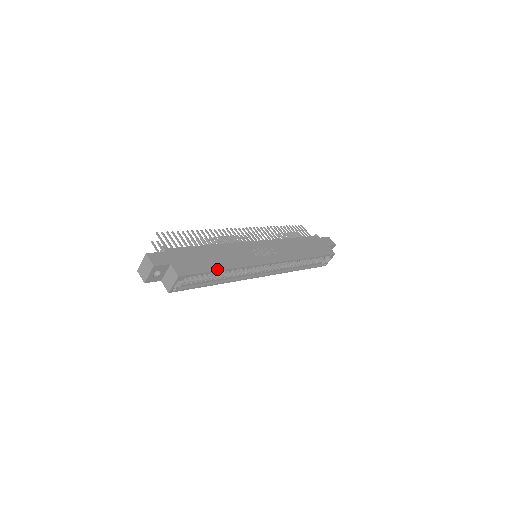
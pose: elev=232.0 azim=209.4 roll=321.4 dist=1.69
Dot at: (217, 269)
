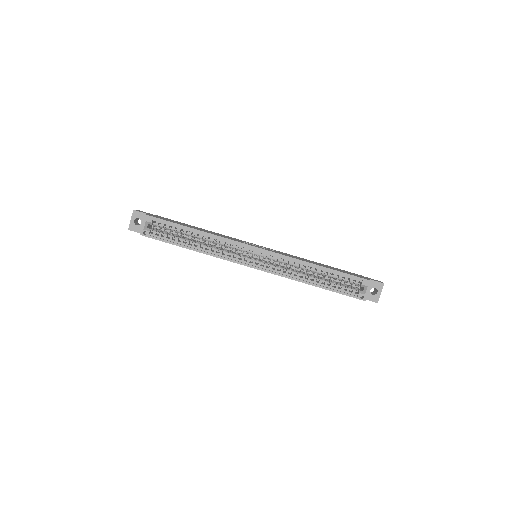
Dot at: (188, 227)
